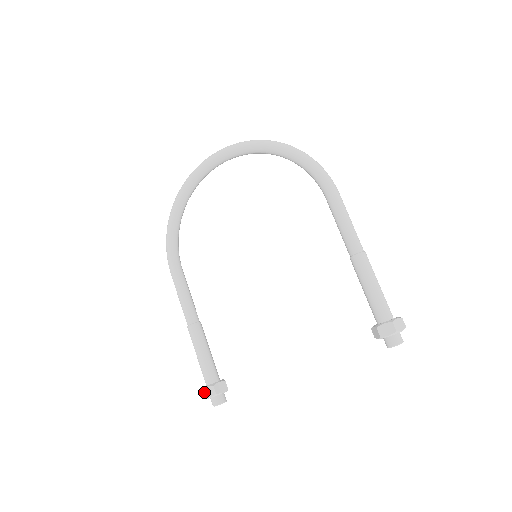
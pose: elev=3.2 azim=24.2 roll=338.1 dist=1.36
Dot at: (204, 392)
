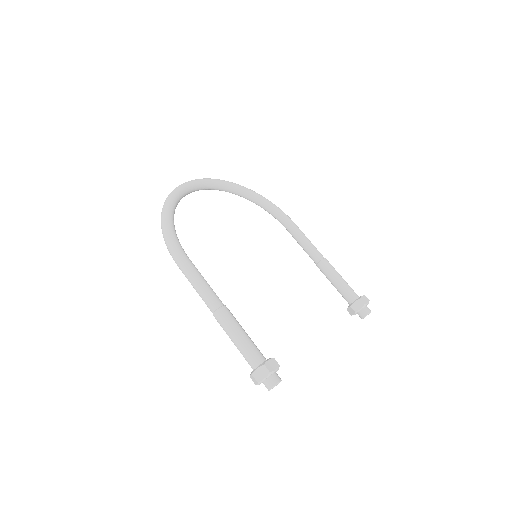
Dot at: (267, 366)
